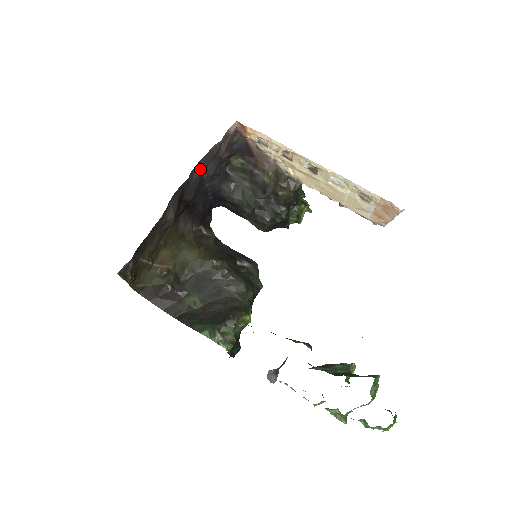
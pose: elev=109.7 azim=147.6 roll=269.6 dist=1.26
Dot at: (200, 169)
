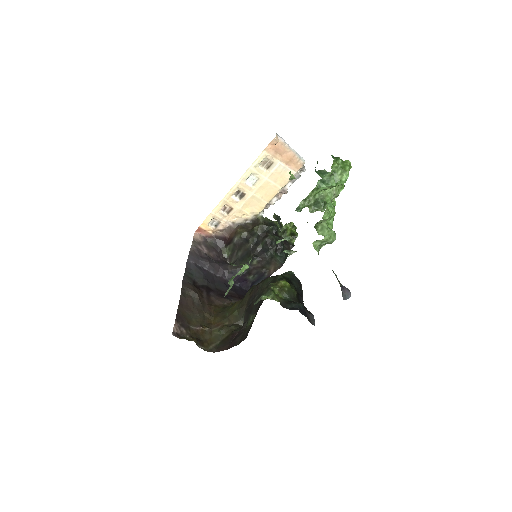
Dot at: (194, 264)
